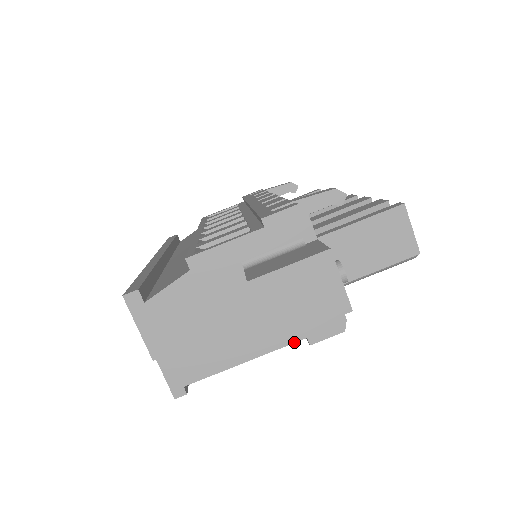
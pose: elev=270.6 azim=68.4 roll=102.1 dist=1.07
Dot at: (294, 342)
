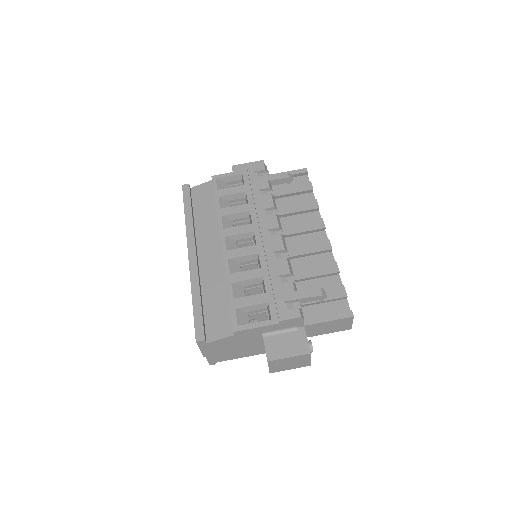
Dot at: occluded
